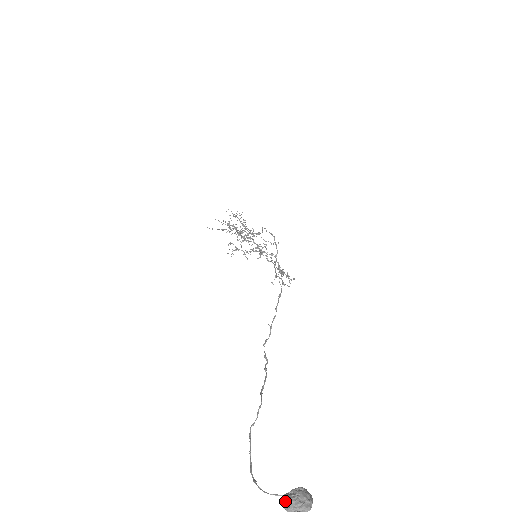
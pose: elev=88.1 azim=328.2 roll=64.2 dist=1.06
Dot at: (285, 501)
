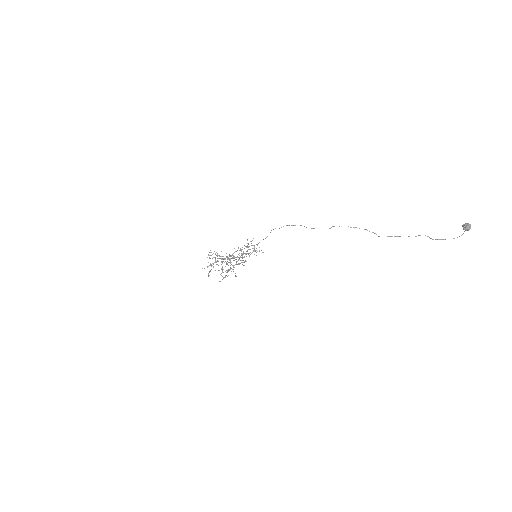
Dot at: (468, 228)
